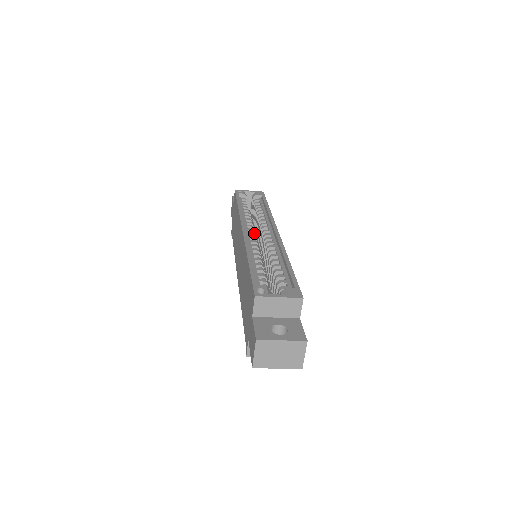
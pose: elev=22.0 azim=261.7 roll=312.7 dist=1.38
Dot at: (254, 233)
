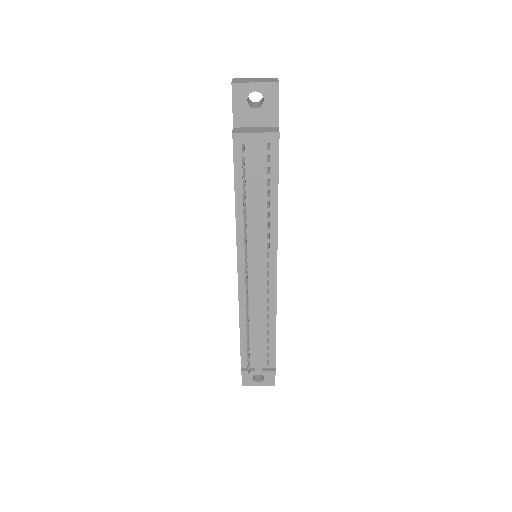
Dot at: occluded
